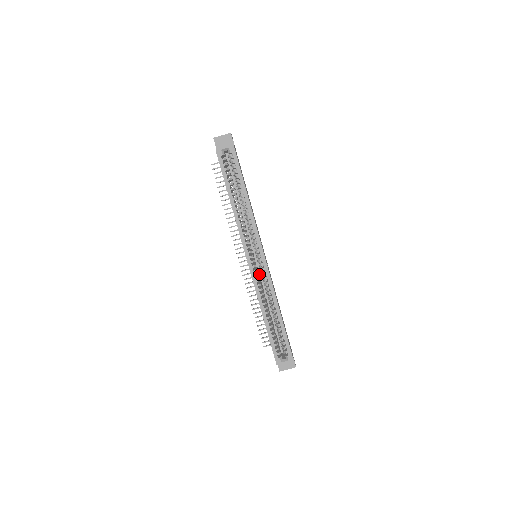
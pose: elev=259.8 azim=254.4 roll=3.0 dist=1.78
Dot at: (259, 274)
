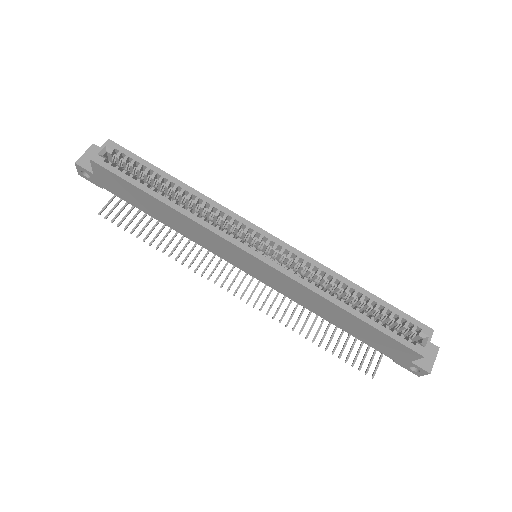
Dot at: occluded
